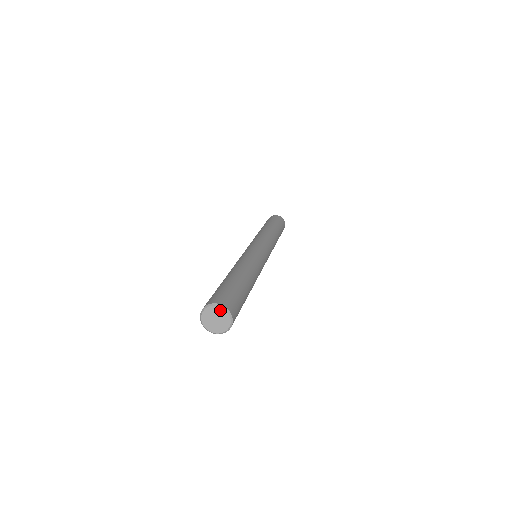
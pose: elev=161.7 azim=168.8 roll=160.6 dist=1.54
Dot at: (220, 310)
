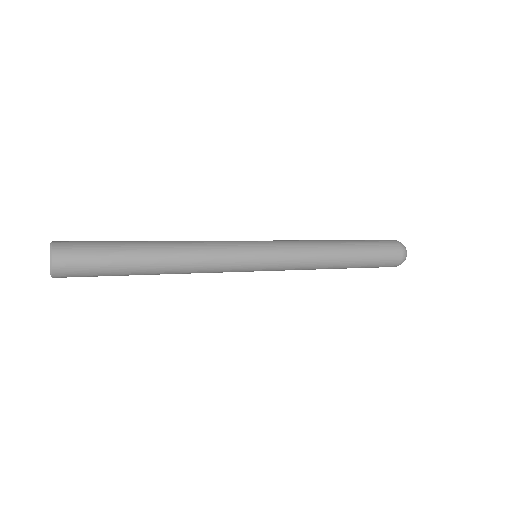
Dot at: (50, 255)
